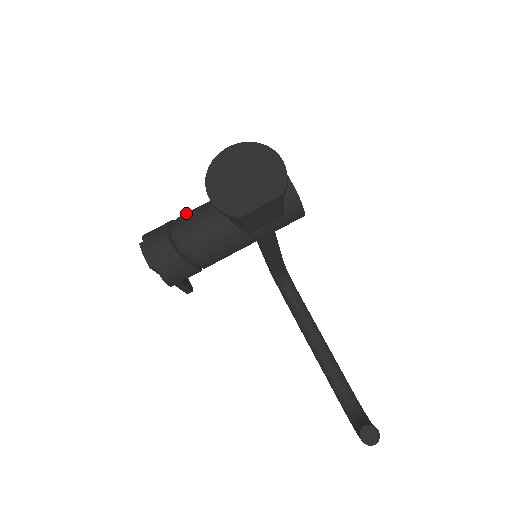
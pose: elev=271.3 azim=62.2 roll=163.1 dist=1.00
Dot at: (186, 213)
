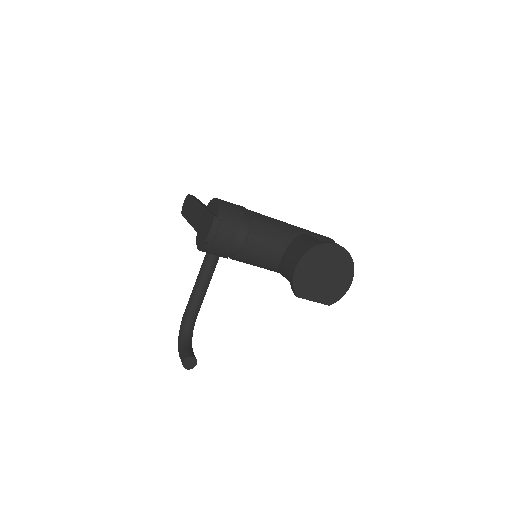
Dot at: (260, 220)
